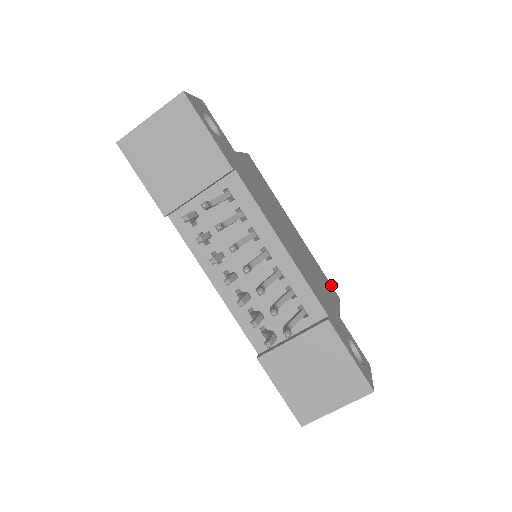
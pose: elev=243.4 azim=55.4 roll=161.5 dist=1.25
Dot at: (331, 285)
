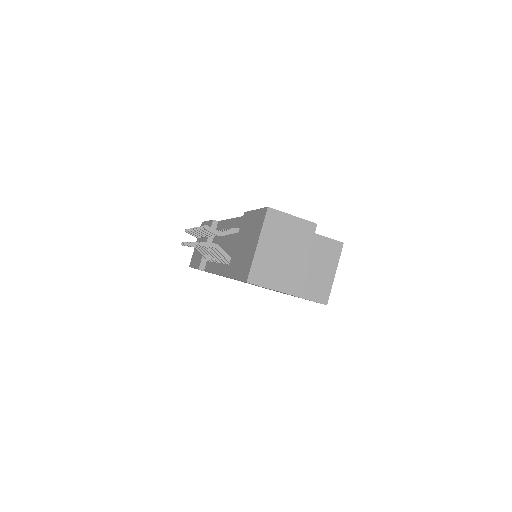
Dot at: occluded
